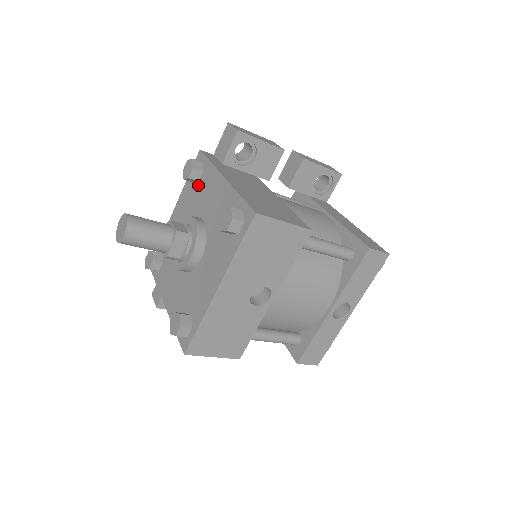
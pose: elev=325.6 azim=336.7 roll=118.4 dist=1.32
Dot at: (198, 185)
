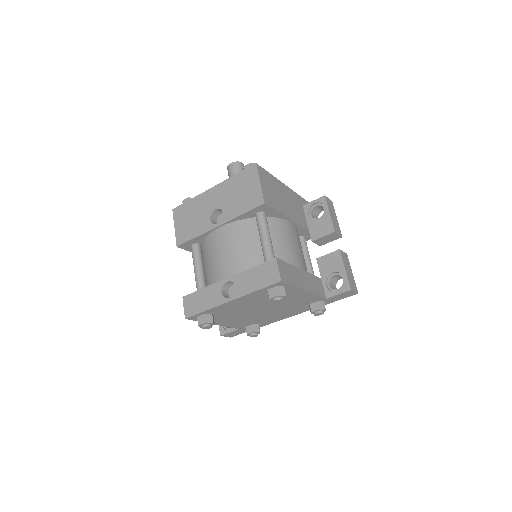
Dot at: occluded
